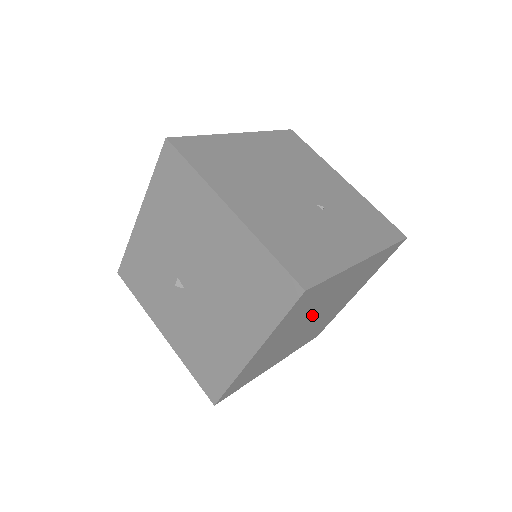
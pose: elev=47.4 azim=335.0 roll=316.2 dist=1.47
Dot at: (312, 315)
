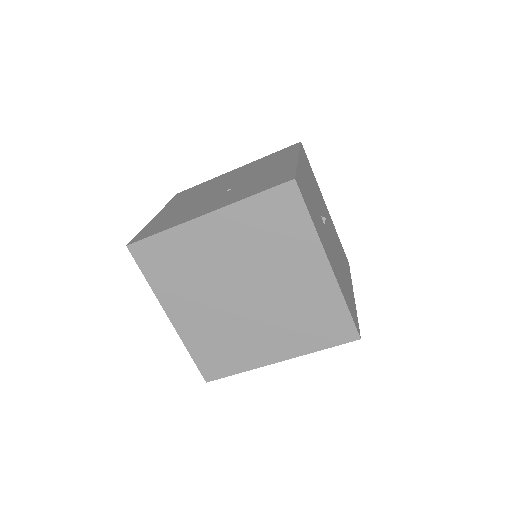
Dot at: (224, 284)
